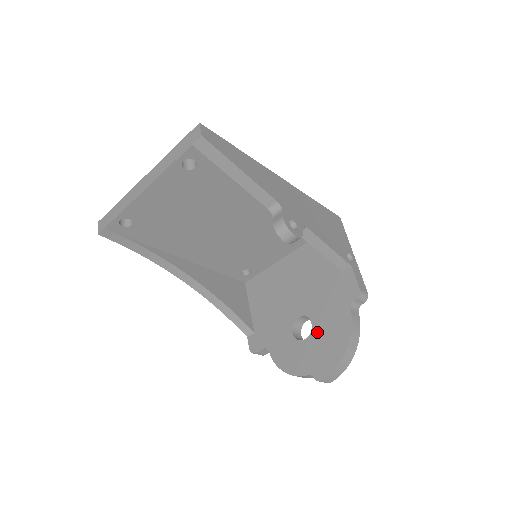
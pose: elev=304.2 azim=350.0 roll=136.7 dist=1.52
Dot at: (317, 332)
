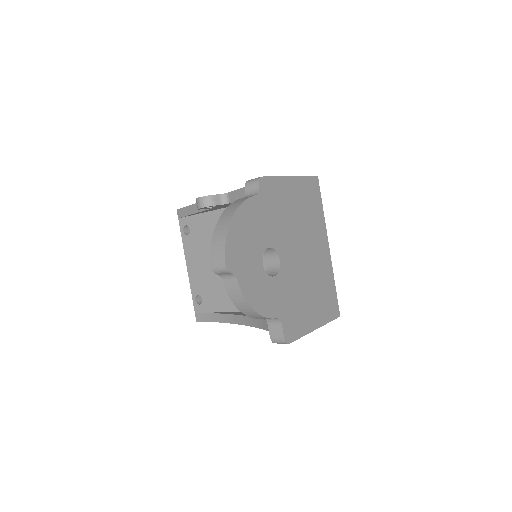
Dot at: occluded
